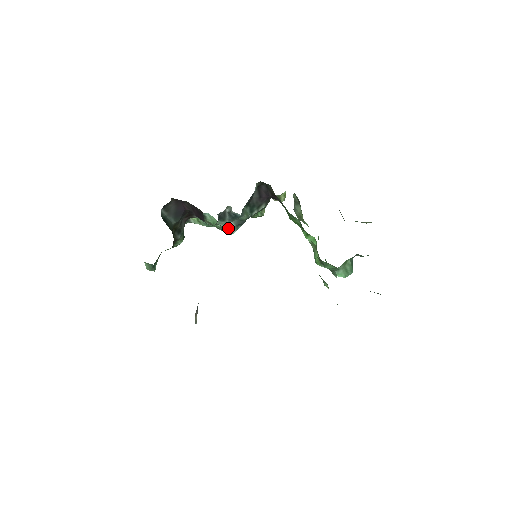
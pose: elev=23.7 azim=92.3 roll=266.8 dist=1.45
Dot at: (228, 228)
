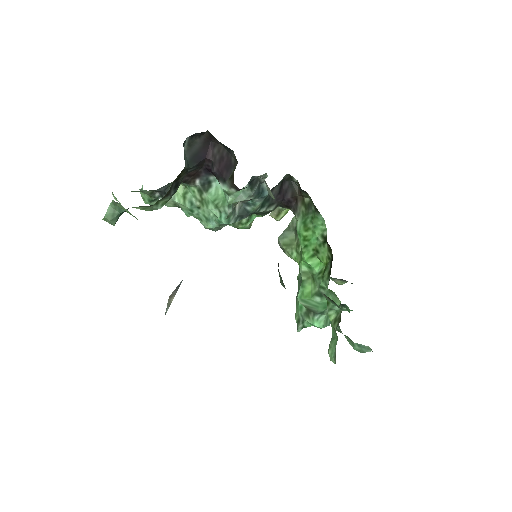
Dot at: (232, 211)
